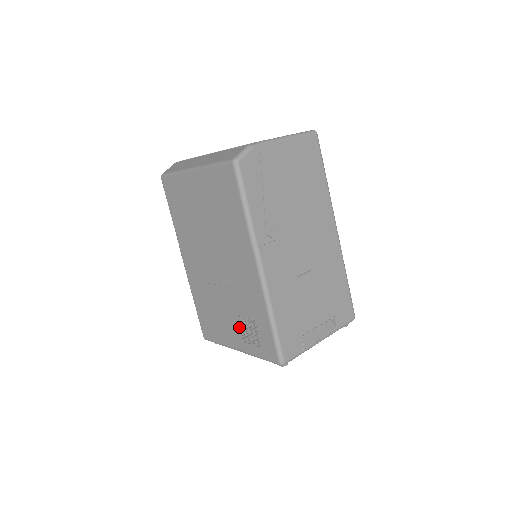
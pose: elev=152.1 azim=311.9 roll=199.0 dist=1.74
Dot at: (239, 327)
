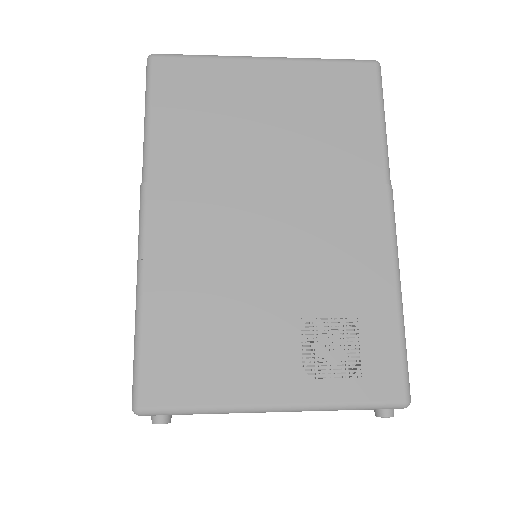
Dot at: (301, 344)
